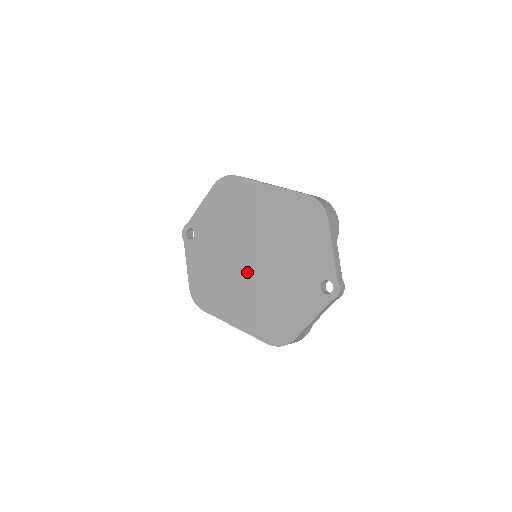
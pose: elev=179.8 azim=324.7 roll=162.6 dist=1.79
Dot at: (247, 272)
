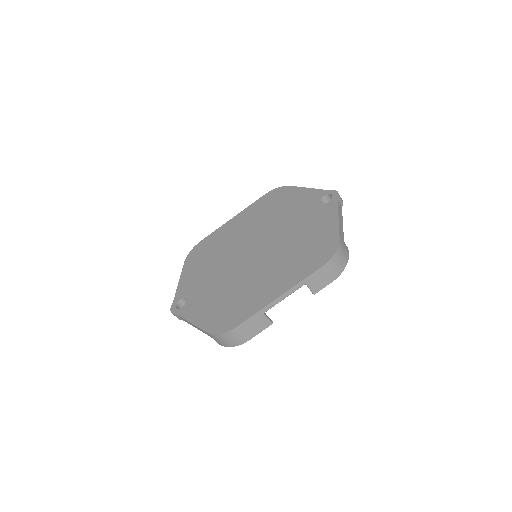
Dot at: (257, 260)
